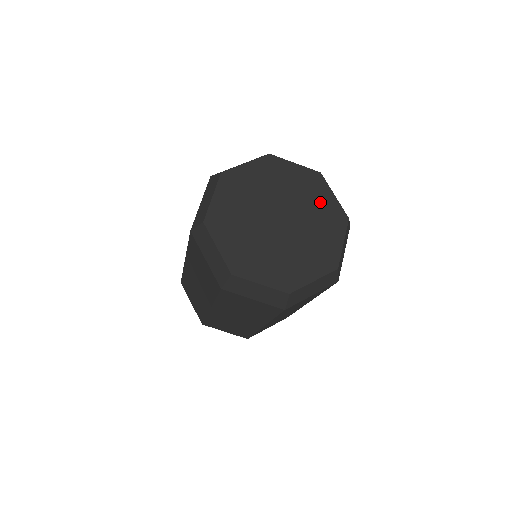
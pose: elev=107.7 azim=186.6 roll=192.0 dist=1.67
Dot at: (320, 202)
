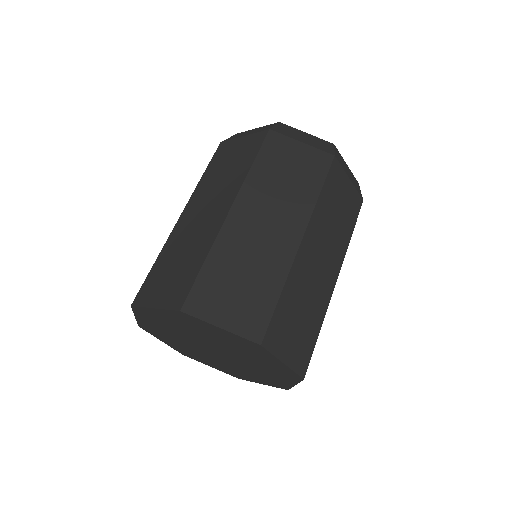
Dot at: occluded
